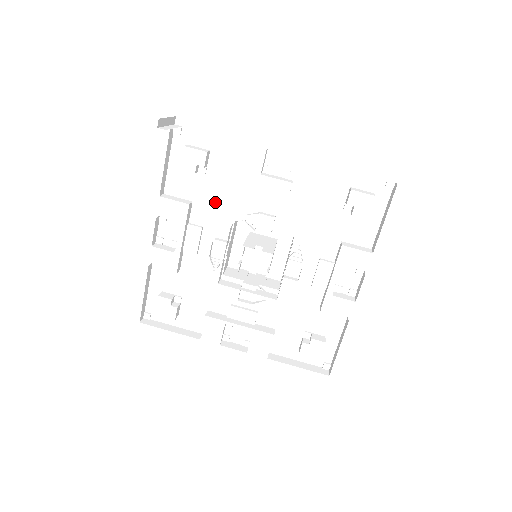
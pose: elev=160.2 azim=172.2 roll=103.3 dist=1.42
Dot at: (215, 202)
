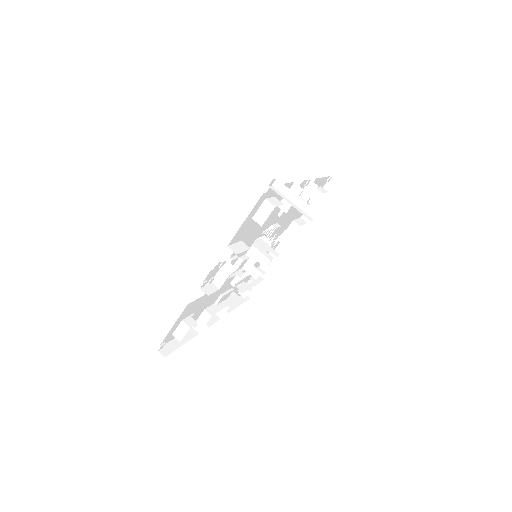
Dot at: (254, 233)
